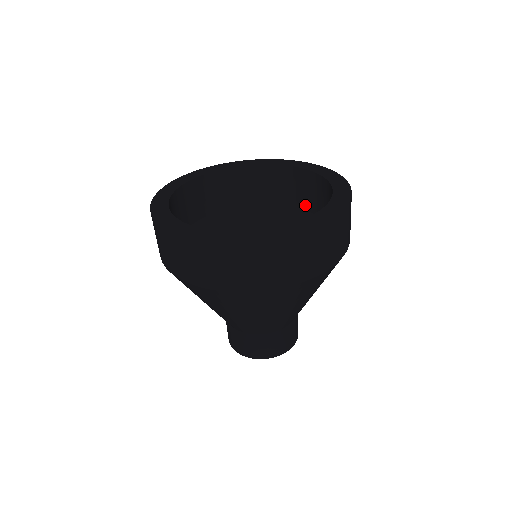
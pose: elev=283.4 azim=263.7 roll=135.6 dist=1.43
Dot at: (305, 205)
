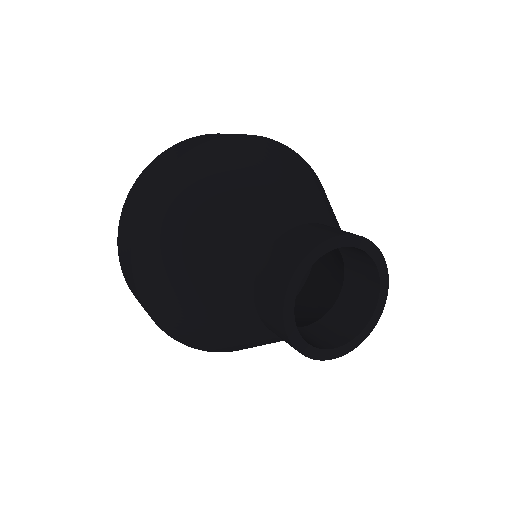
Dot at: occluded
